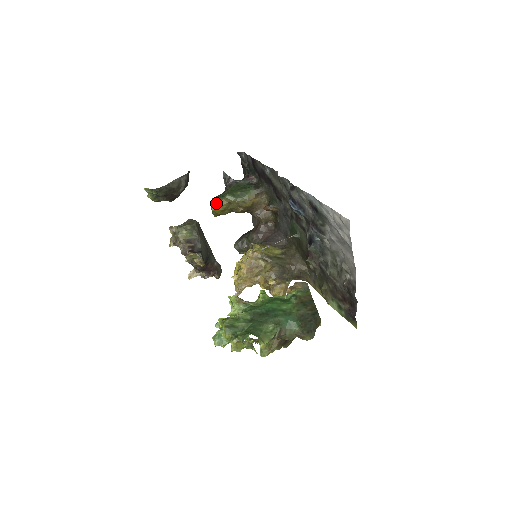
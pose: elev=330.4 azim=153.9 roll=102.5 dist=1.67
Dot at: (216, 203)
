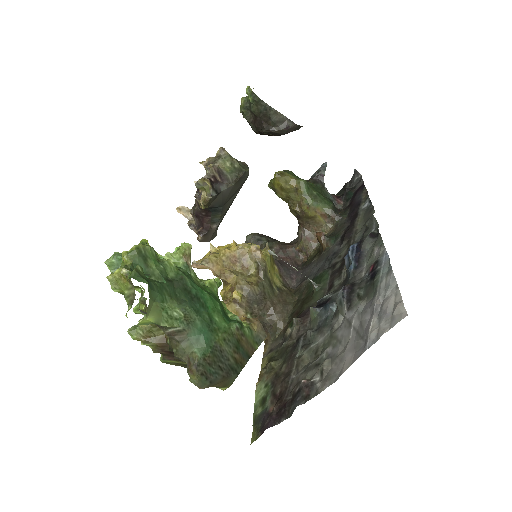
Dot at: (286, 174)
